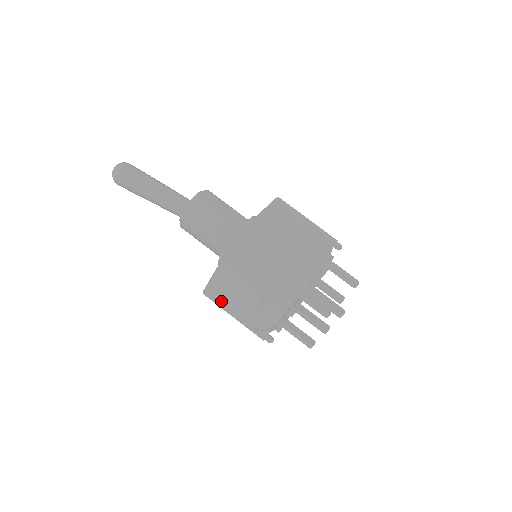
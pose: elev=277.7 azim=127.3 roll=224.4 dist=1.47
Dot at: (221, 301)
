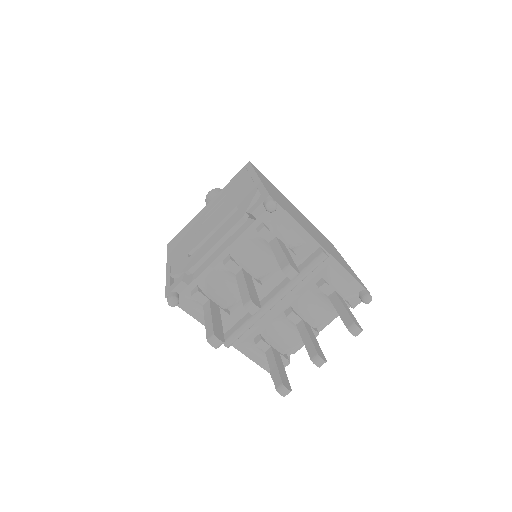
Dot at: (174, 248)
